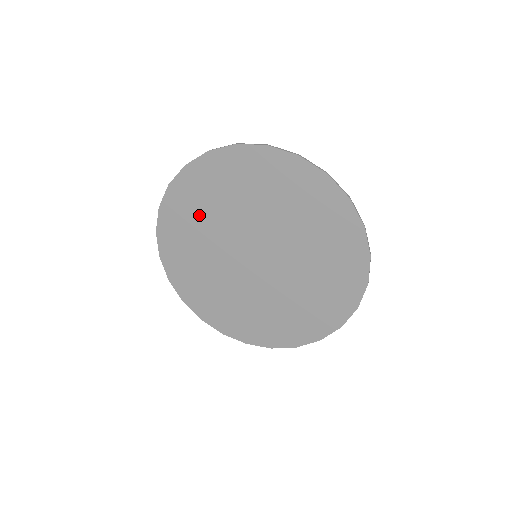
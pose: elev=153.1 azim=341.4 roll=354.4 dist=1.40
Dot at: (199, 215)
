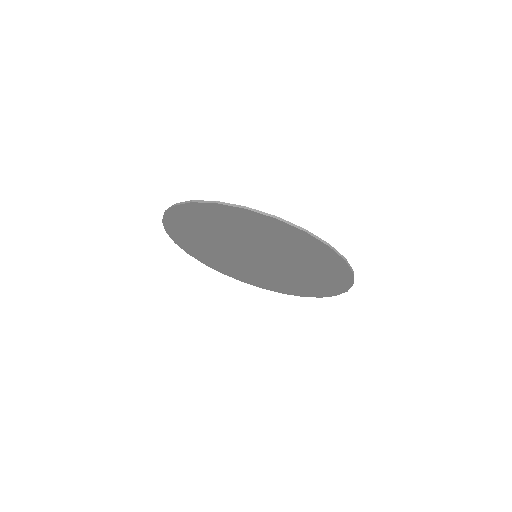
Dot at: (229, 225)
